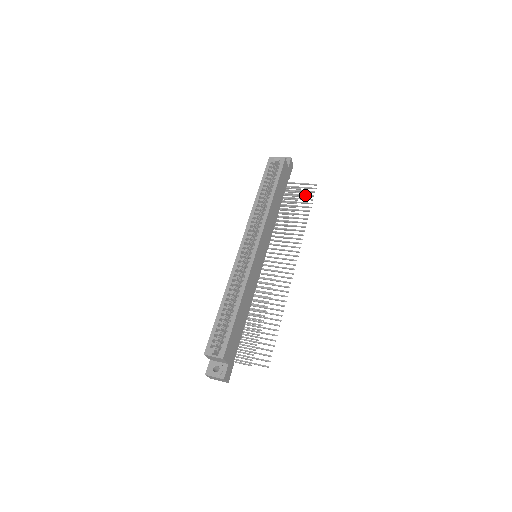
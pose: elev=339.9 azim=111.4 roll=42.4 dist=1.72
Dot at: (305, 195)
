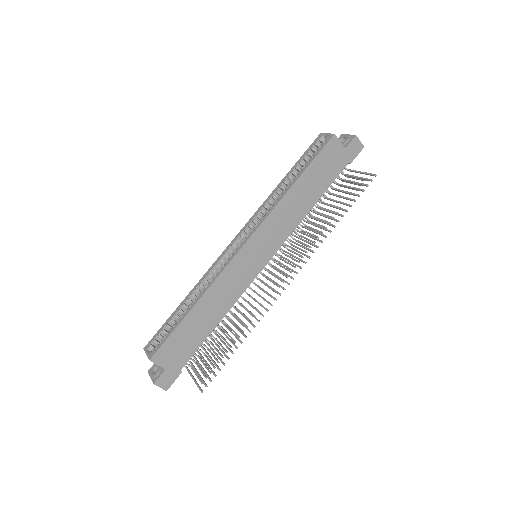
Dot at: (355, 188)
